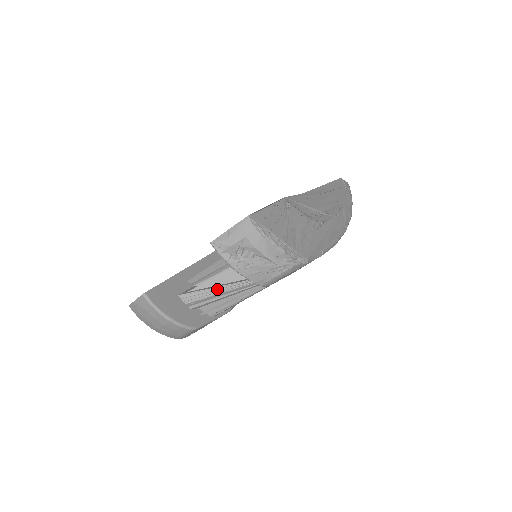
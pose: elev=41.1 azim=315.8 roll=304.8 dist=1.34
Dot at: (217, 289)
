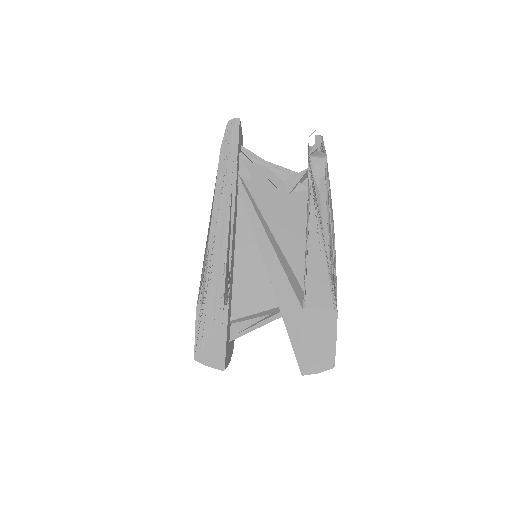
Dot at: occluded
